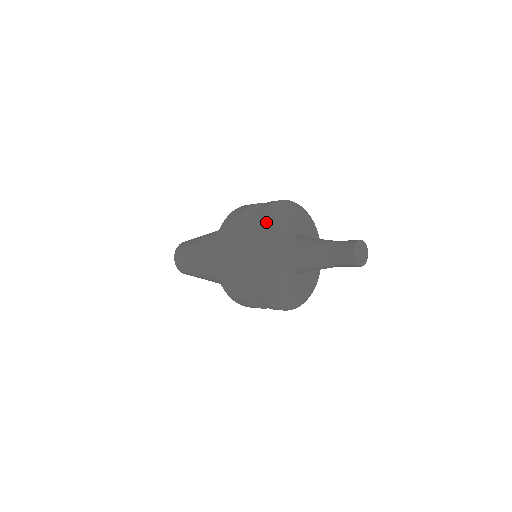
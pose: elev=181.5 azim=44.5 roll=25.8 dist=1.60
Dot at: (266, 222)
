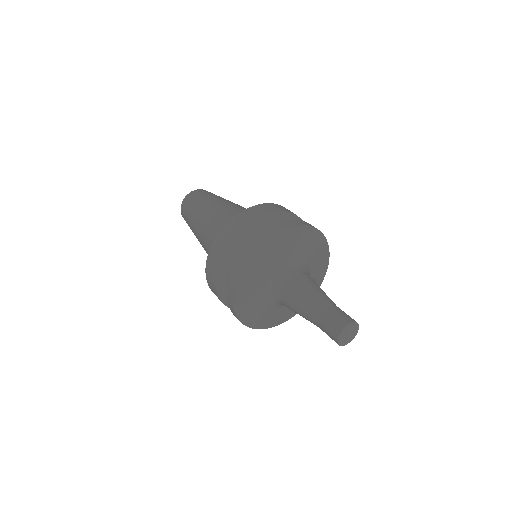
Dot at: (245, 290)
